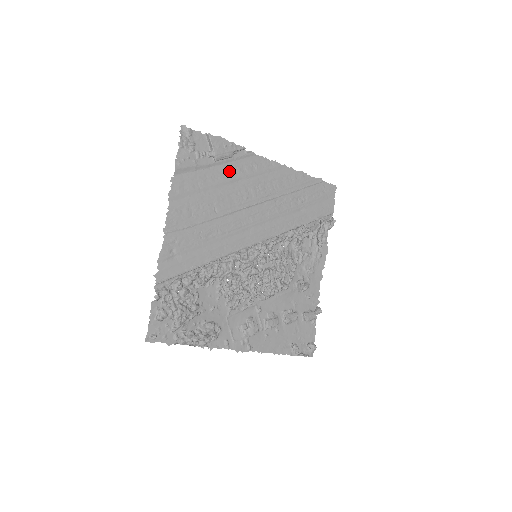
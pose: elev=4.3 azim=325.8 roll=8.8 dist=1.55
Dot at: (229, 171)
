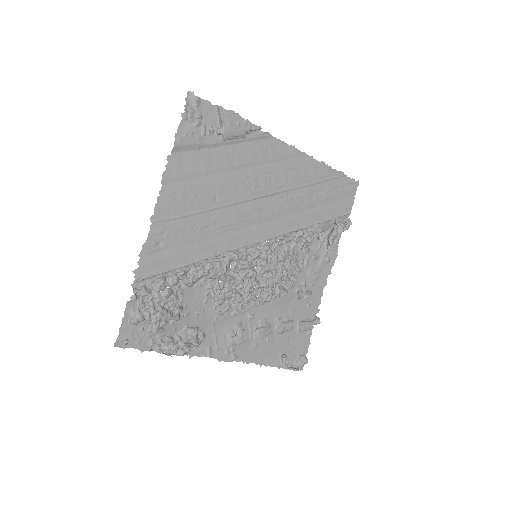
Dot at: (238, 154)
